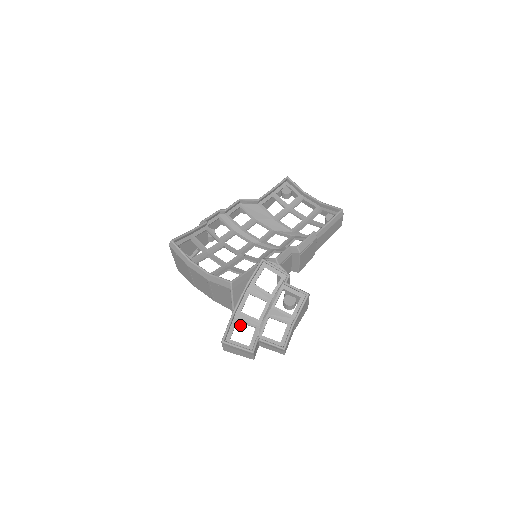
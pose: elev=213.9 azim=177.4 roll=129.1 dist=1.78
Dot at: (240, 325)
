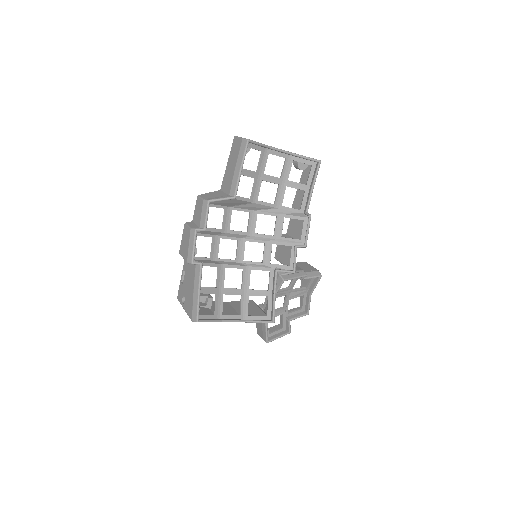
Dot at: occluded
